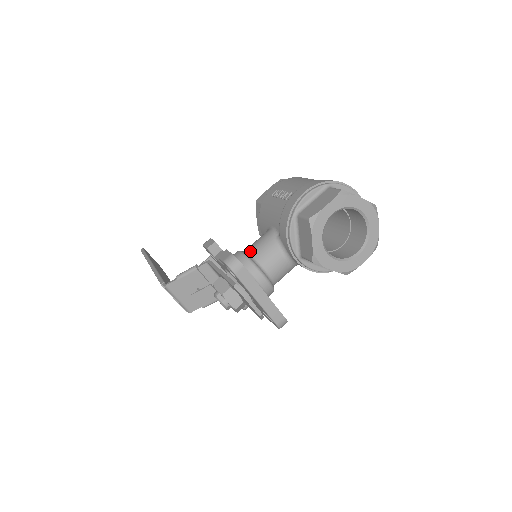
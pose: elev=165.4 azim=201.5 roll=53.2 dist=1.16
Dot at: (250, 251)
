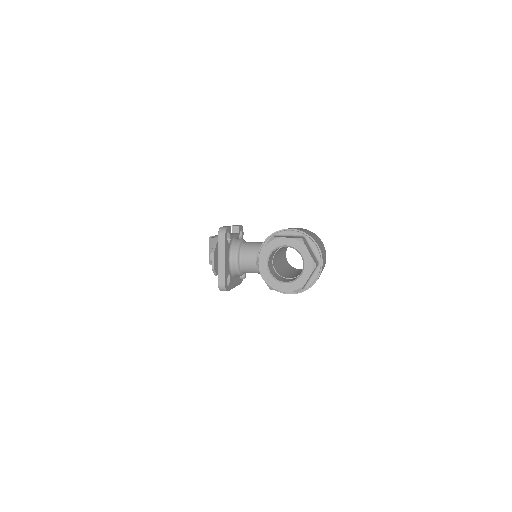
Dot at: (246, 242)
